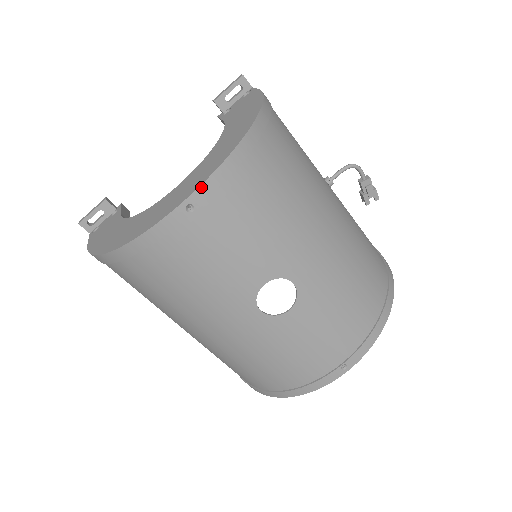
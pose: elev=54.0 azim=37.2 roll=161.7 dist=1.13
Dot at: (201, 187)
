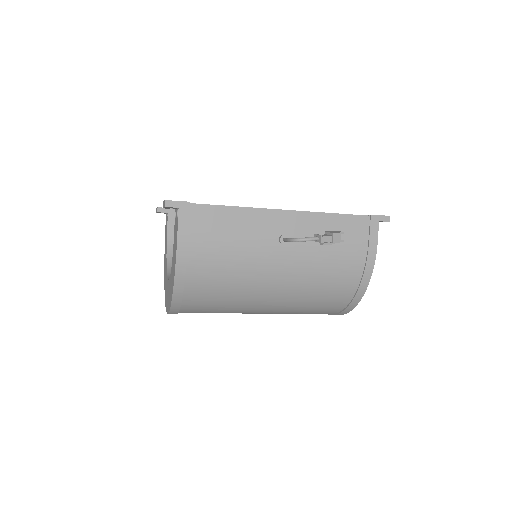
Dot at: occluded
